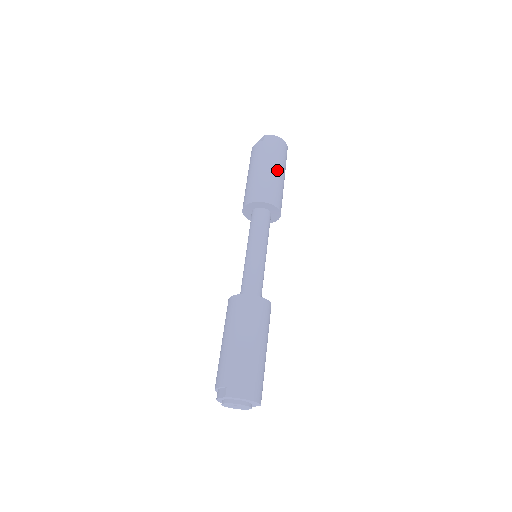
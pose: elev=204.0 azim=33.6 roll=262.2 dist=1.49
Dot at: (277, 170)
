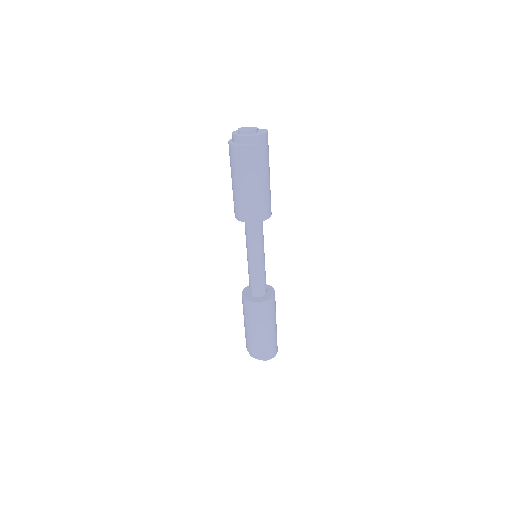
Dot at: (269, 176)
